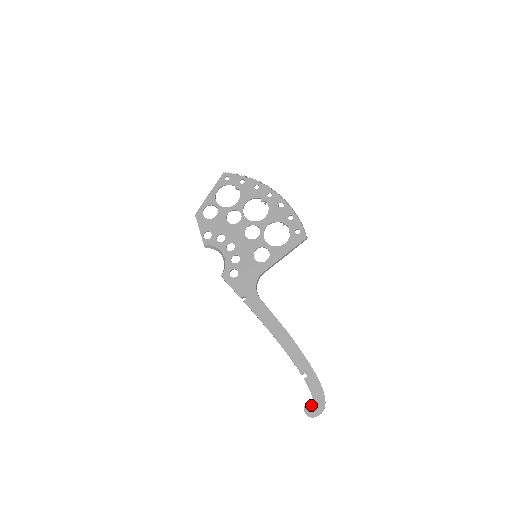
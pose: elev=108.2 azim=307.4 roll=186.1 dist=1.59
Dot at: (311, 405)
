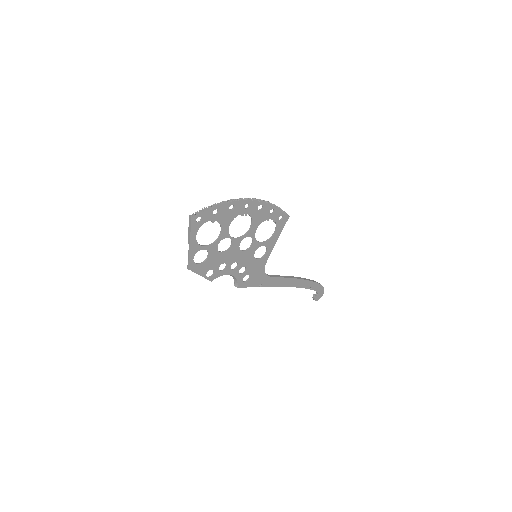
Dot at: (318, 296)
